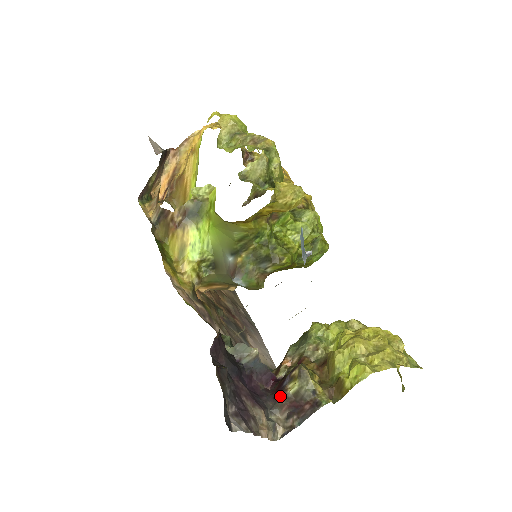
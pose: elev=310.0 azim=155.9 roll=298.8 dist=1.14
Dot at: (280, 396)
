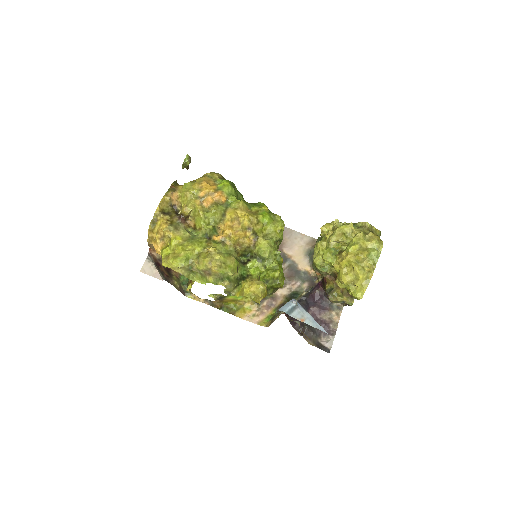
Dot at: (330, 301)
